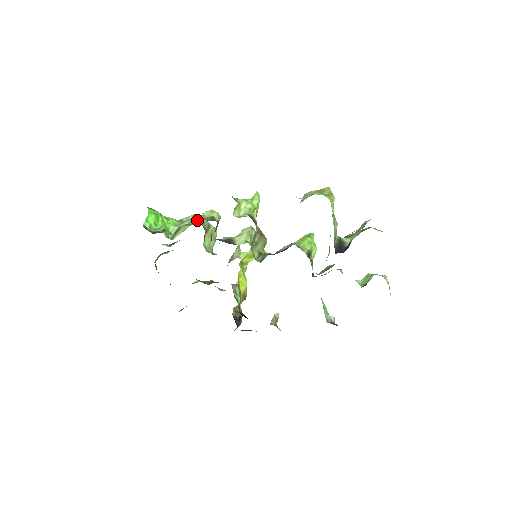
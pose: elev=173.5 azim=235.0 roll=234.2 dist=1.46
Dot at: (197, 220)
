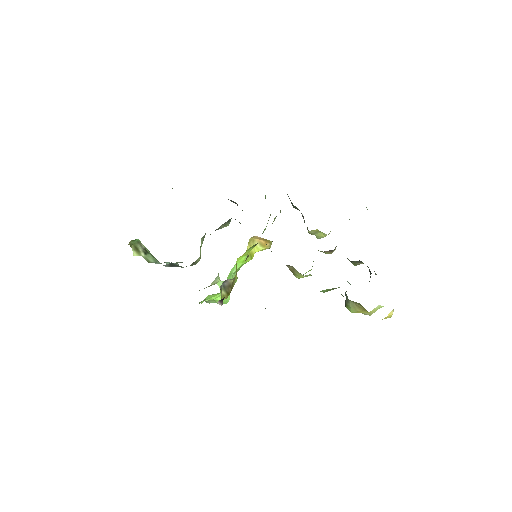
Dot at: occluded
